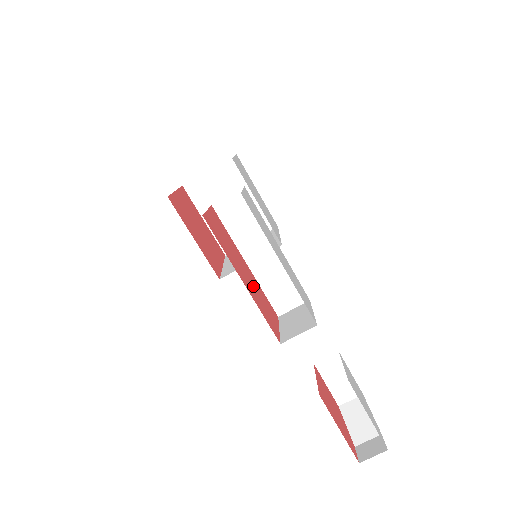
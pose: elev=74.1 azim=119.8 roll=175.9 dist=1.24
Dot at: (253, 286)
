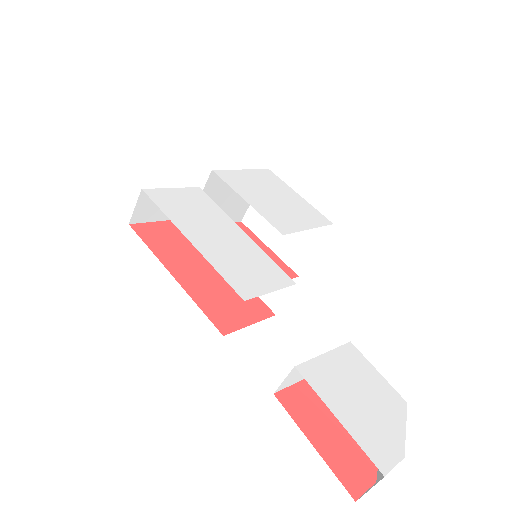
Dot at: (213, 282)
